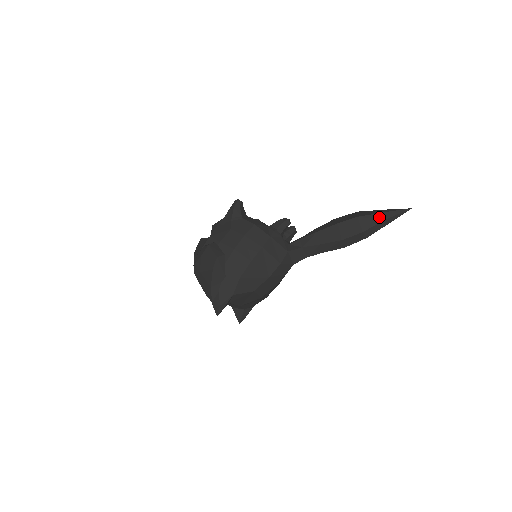
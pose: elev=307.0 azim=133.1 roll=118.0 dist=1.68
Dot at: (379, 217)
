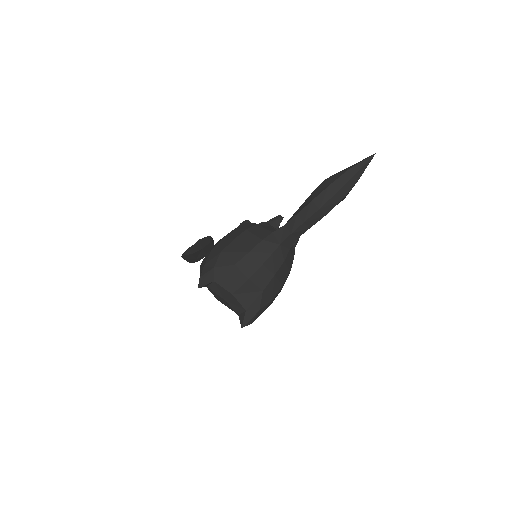
Dot at: (344, 170)
